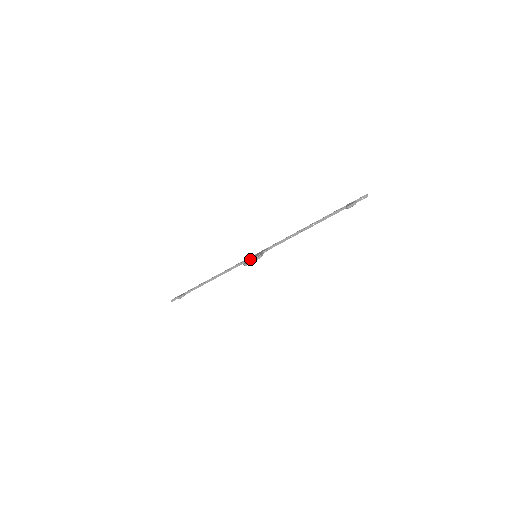
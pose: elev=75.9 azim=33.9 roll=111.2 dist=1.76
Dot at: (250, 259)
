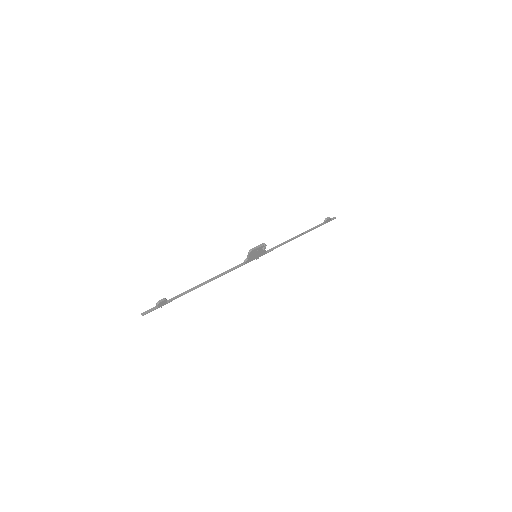
Dot at: occluded
